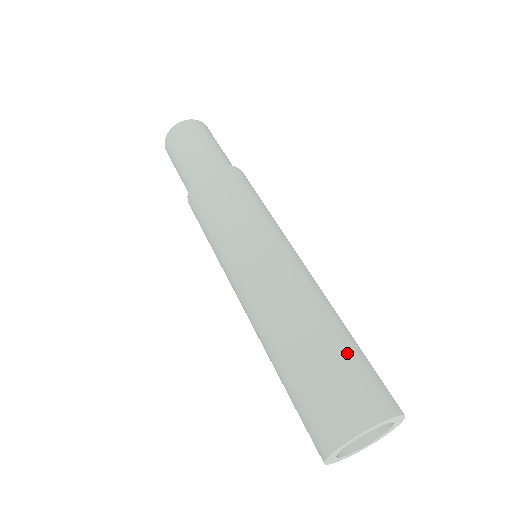
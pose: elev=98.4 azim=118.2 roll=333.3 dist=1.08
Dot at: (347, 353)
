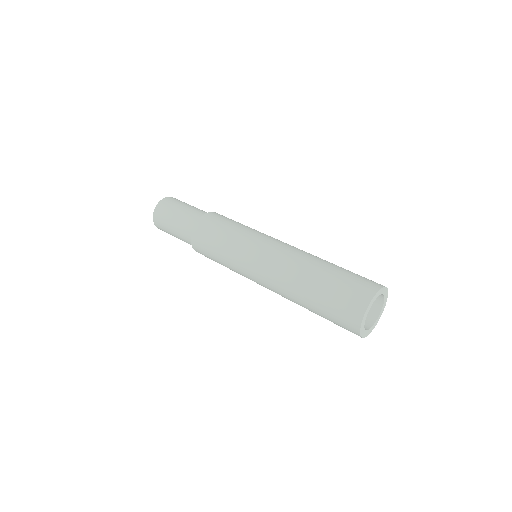
Dot at: (333, 280)
